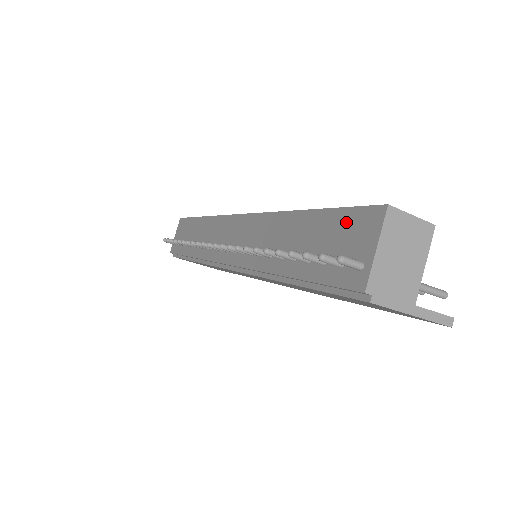
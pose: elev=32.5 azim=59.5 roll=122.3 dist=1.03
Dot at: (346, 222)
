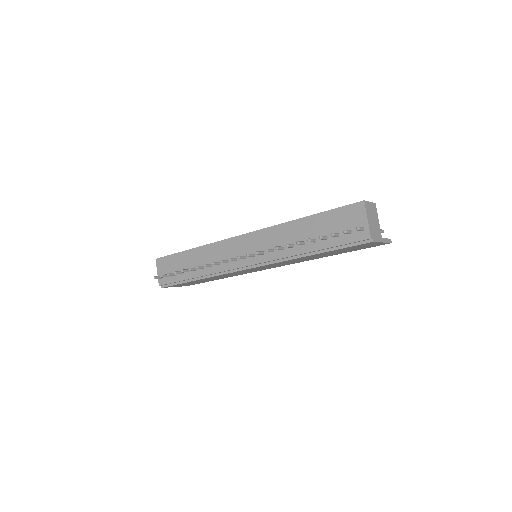
Dot at: (342, 214)
